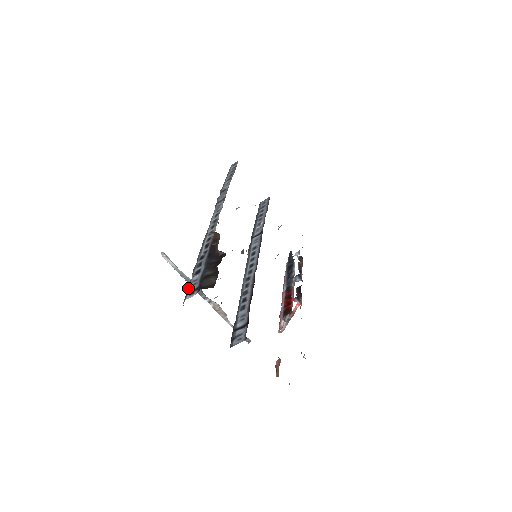
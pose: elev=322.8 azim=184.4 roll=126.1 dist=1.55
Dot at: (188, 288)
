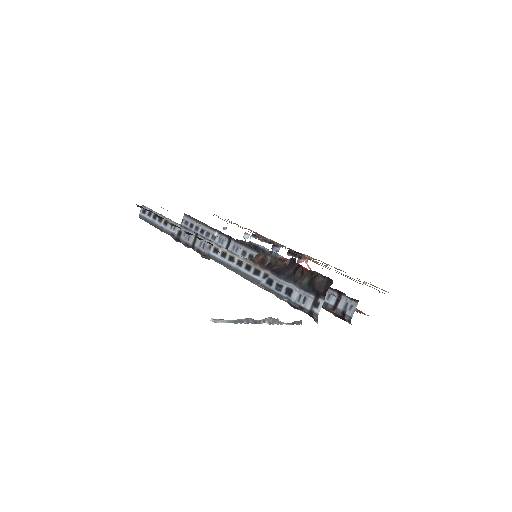
Dot at: (302, 307)
